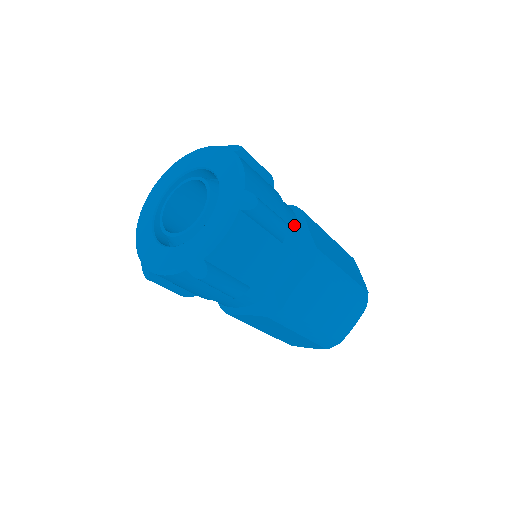
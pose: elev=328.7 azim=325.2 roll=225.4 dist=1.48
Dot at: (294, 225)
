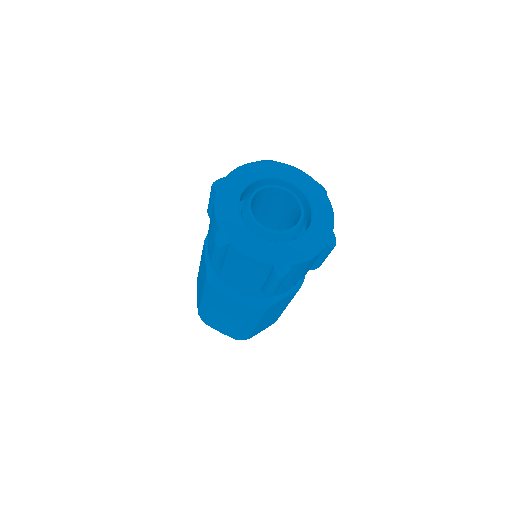
Dot at: (281, 292)
